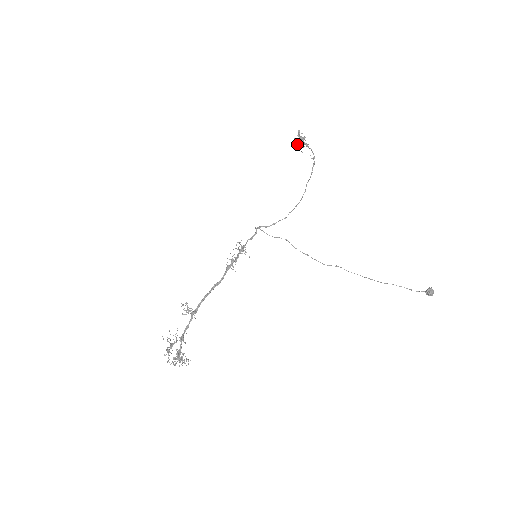
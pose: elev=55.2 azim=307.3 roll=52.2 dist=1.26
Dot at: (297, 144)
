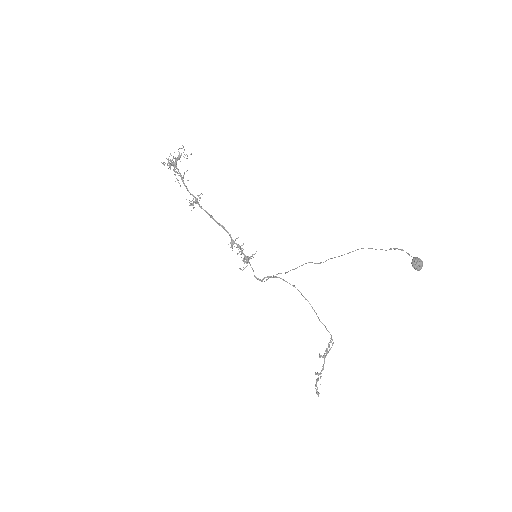
Dot at: occluded
